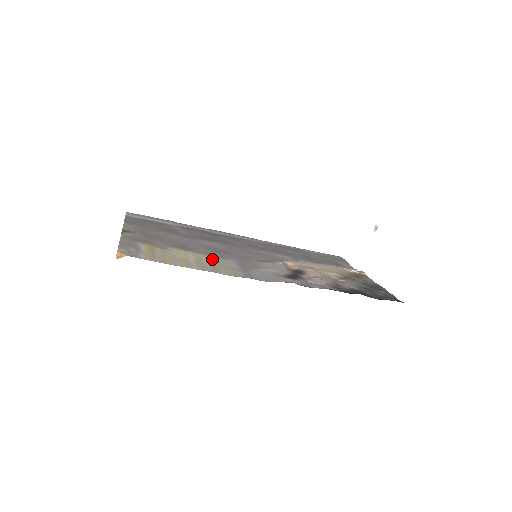
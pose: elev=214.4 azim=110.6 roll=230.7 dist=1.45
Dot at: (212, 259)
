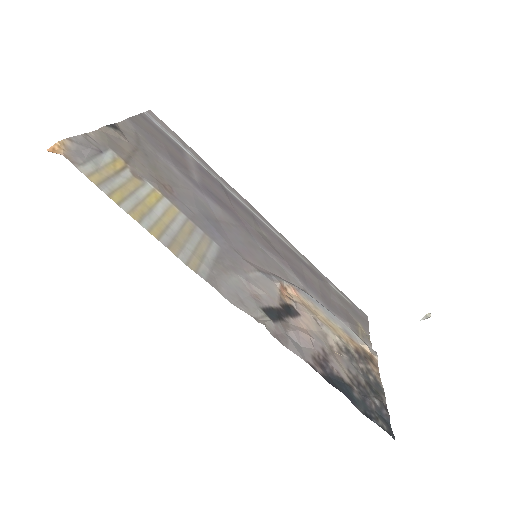
Dot at: (189, 227)
